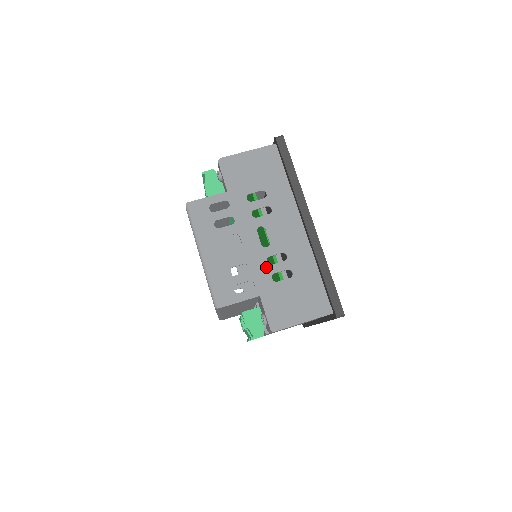
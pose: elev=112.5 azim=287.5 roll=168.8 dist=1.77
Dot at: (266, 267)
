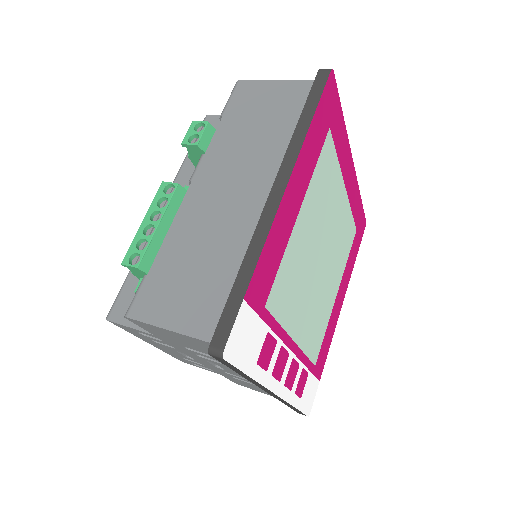
Dot at: occluded
